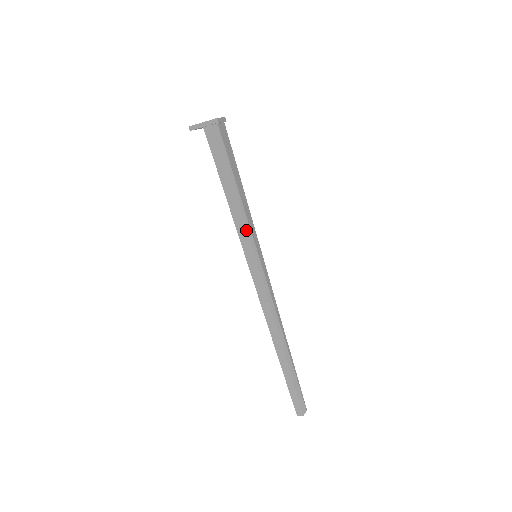
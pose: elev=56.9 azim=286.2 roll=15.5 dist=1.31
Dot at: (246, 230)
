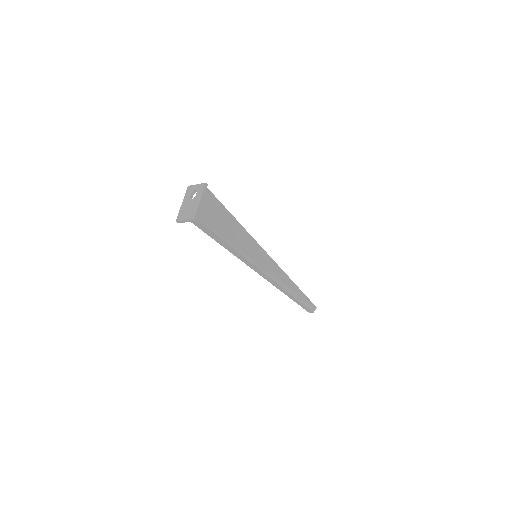
Dot at: (241, 256)
